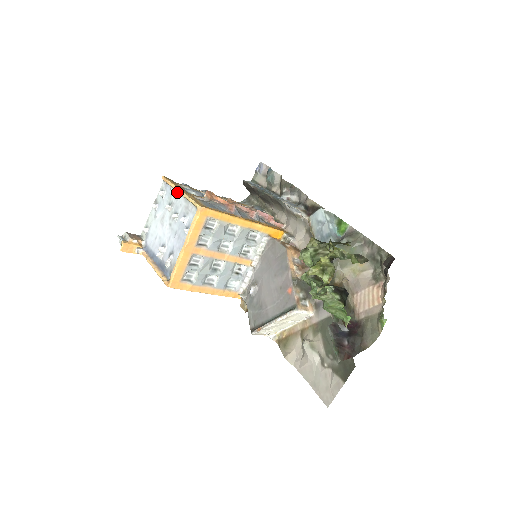
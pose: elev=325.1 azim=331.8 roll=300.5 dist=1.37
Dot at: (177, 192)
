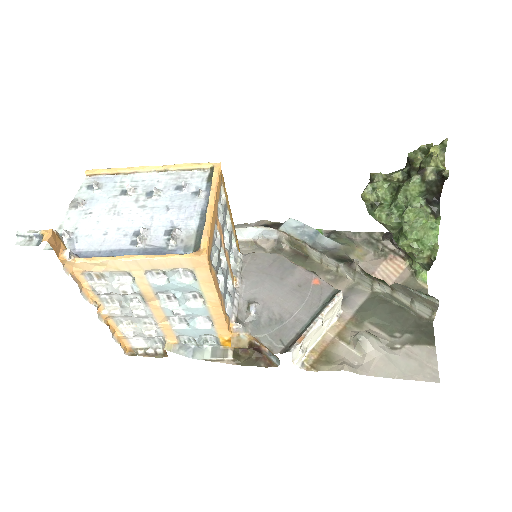
Dot at: (140, 173)
